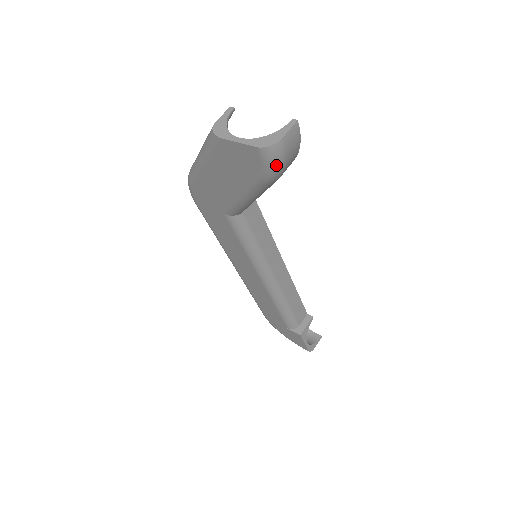
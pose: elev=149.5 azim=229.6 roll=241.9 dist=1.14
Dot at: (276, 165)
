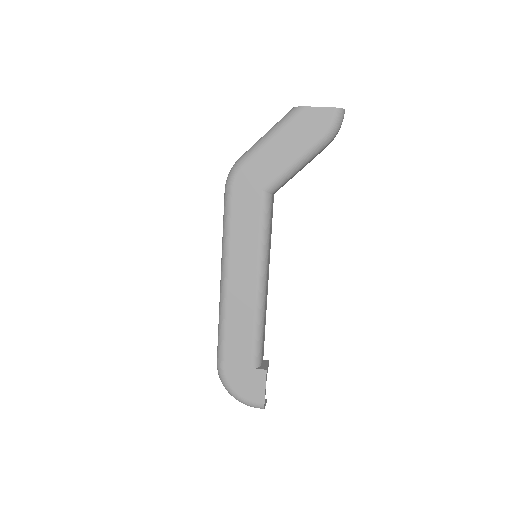
Dot at: (338, 125)
